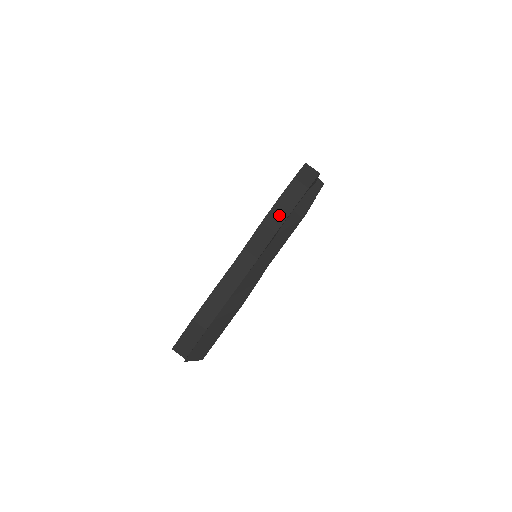
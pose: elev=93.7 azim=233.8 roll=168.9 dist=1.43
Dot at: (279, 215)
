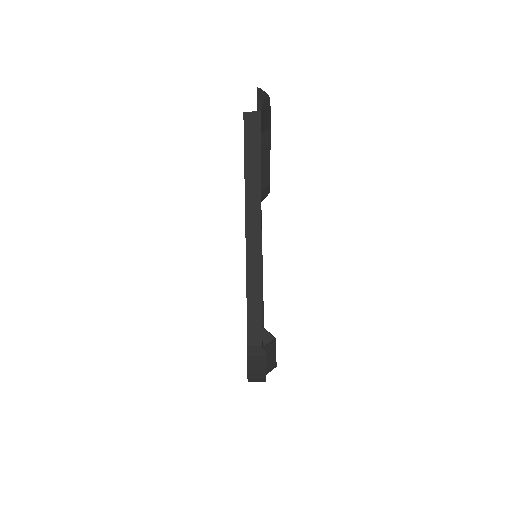
Dot at: occluded
